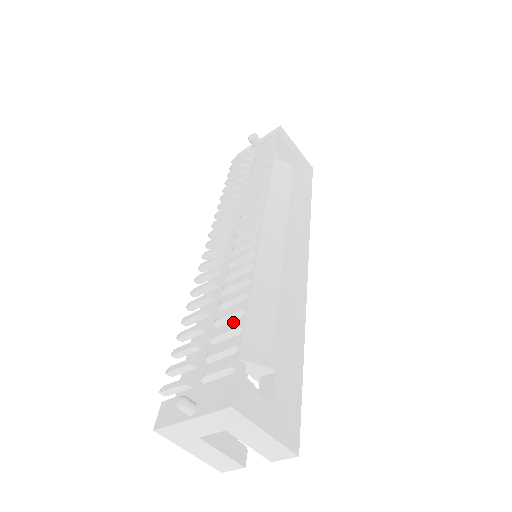
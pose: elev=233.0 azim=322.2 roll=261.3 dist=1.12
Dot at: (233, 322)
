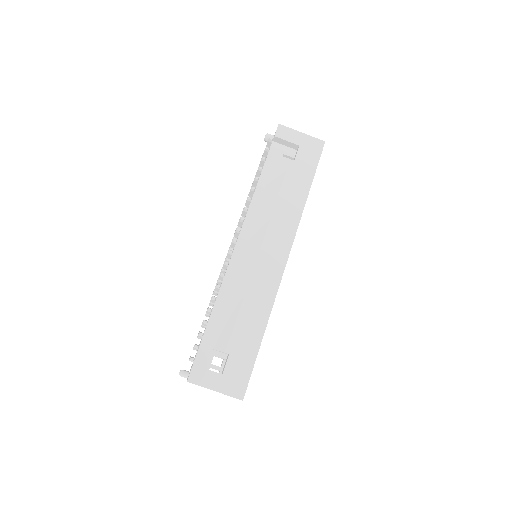
Dot at: (207, 326)
